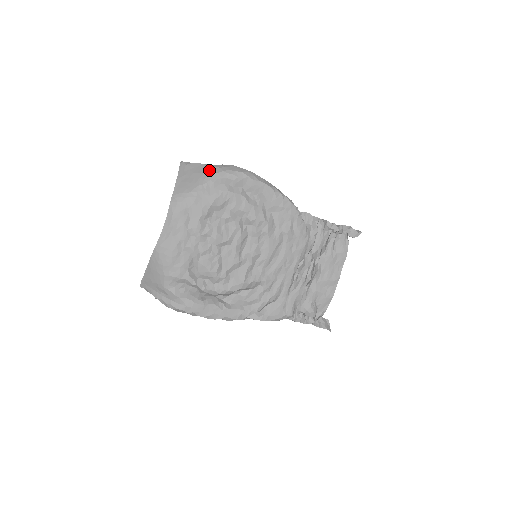
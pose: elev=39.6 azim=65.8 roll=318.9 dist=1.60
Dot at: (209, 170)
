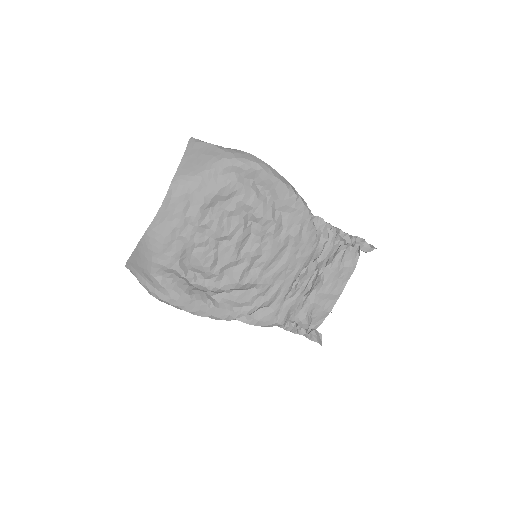
Dot at: (220, 154)
